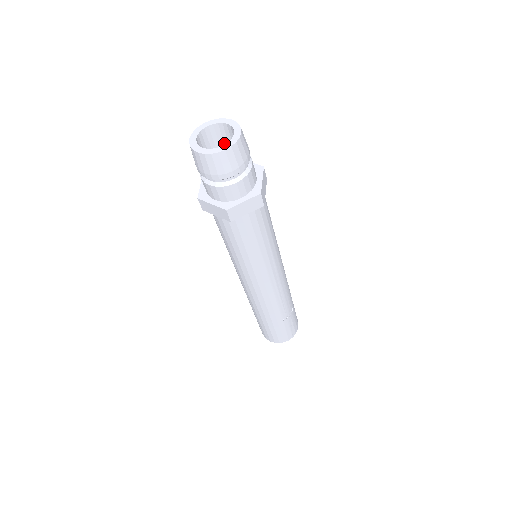
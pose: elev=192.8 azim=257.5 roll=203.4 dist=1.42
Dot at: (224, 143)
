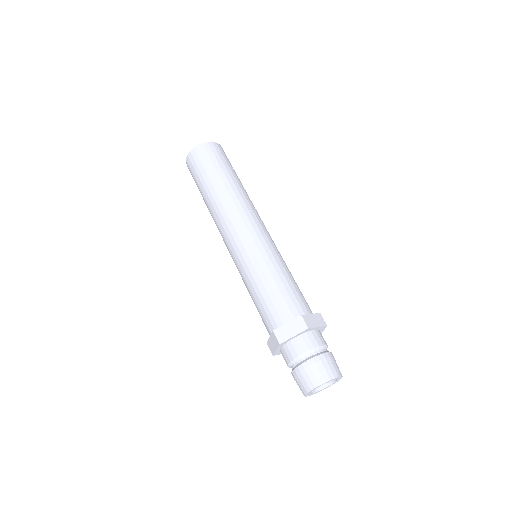
Dot at: occluded
